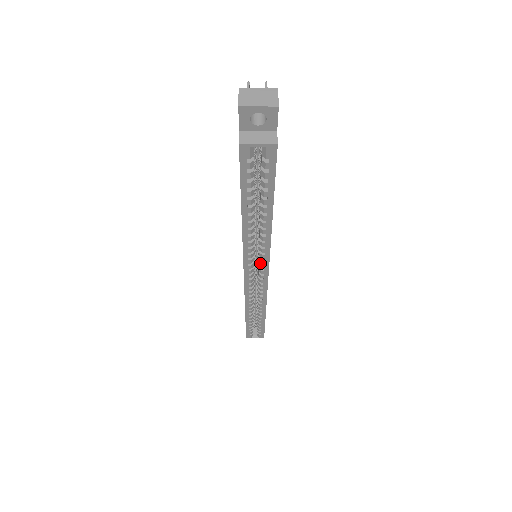
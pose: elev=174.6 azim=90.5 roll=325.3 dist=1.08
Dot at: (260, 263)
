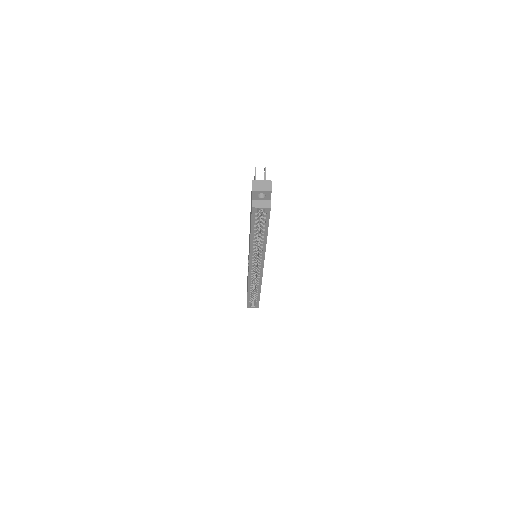
Dot at: (259, 261)
